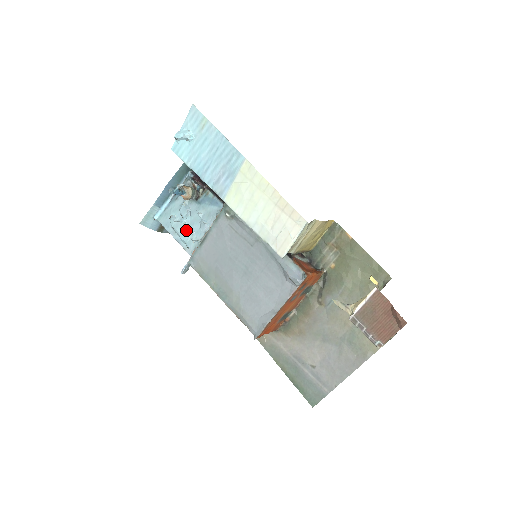
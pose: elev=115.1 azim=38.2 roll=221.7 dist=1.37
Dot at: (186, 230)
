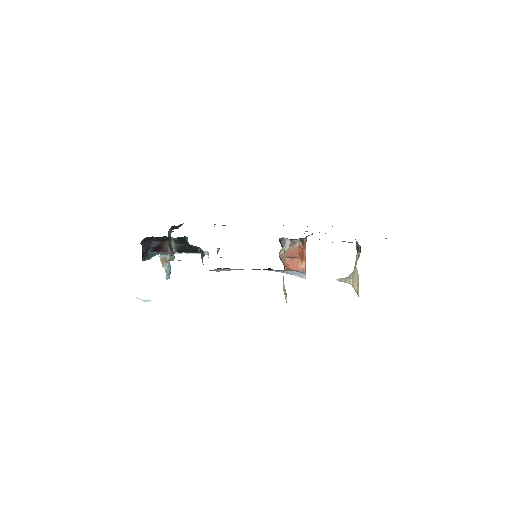
Dot at: occluded
